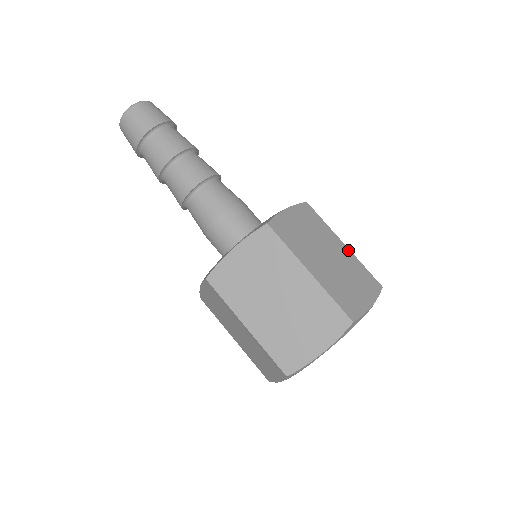
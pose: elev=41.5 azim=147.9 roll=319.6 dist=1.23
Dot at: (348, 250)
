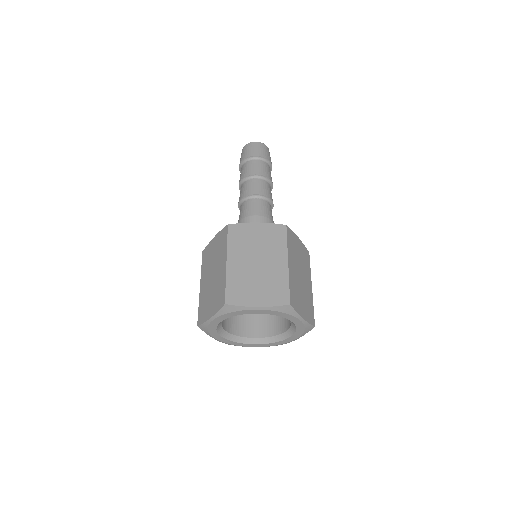
Dot at: occluded
